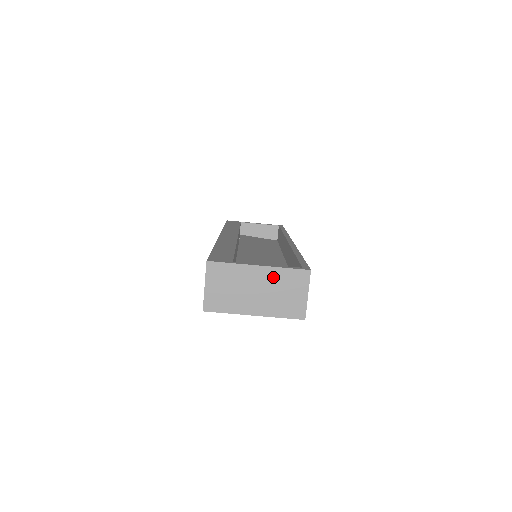
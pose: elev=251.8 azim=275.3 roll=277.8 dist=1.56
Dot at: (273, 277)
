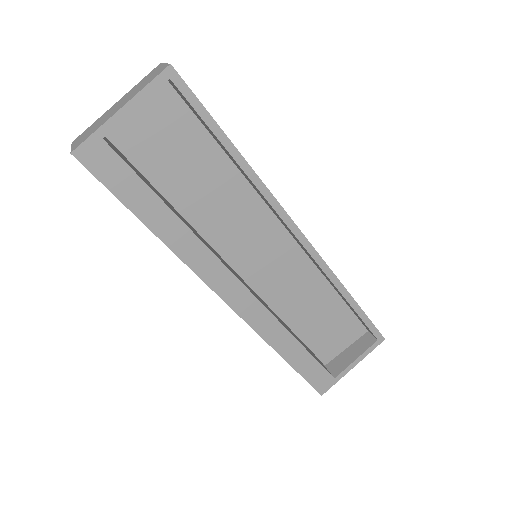
Dot at: (130, 92)
